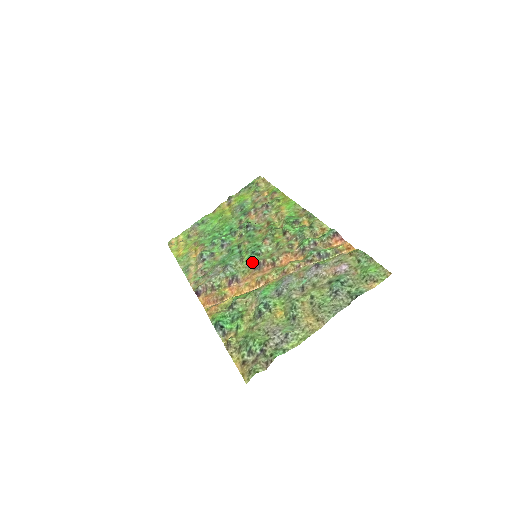
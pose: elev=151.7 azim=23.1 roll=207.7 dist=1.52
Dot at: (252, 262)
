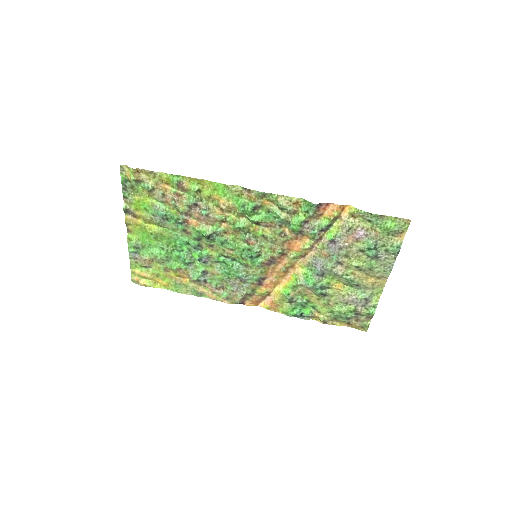
Dot at: (261, 264)
